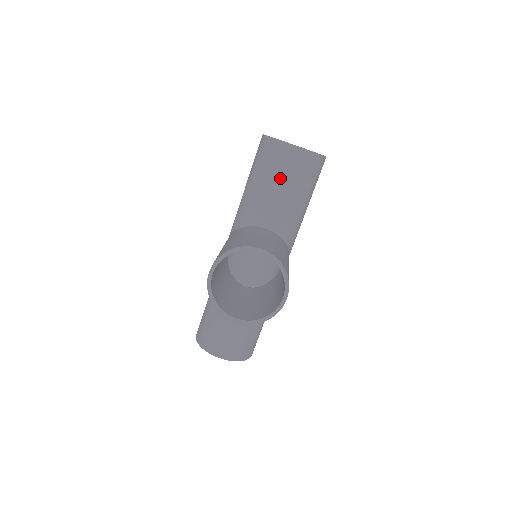
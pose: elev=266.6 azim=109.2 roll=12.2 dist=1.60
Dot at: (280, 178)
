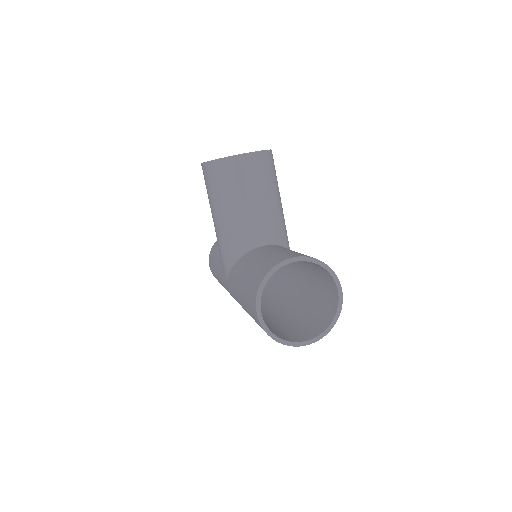
Dot at: occluded
